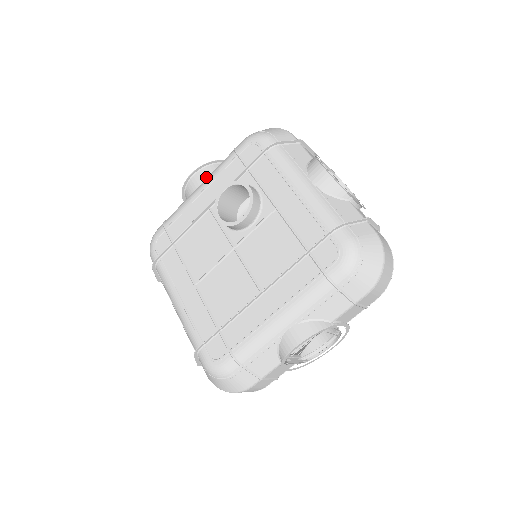
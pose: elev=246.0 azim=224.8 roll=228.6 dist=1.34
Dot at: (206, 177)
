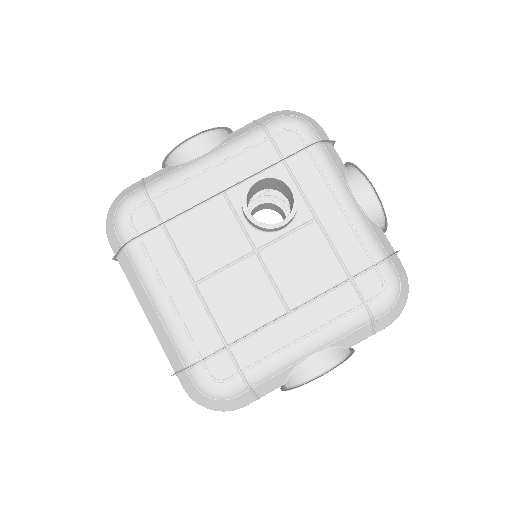
Dot at: (213, 146)
